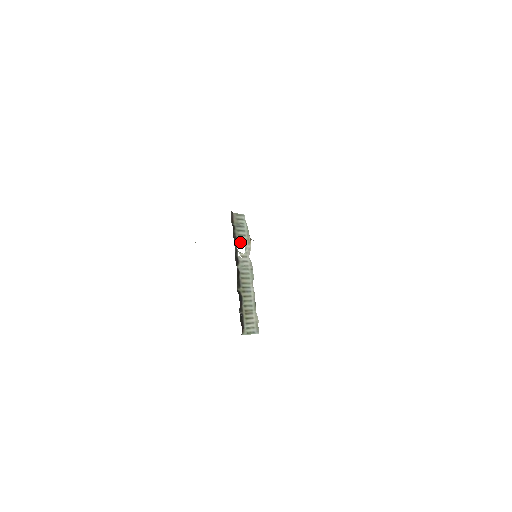
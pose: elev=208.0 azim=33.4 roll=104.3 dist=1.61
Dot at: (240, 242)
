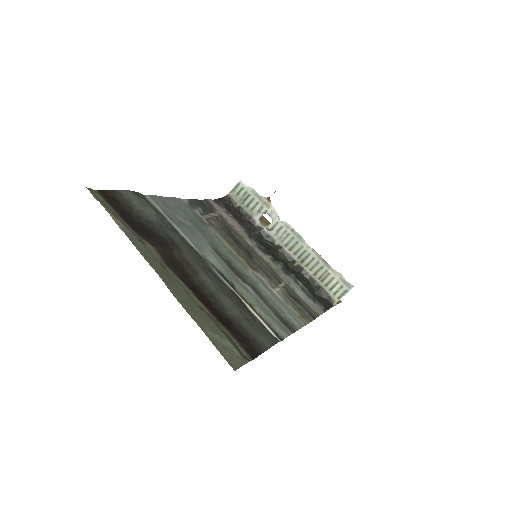
Dot at: (259, 215)
